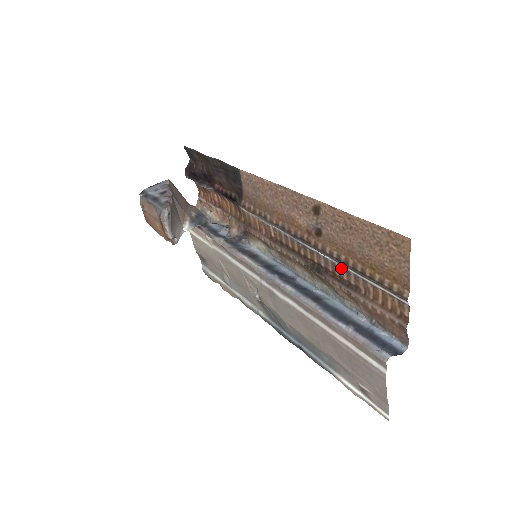
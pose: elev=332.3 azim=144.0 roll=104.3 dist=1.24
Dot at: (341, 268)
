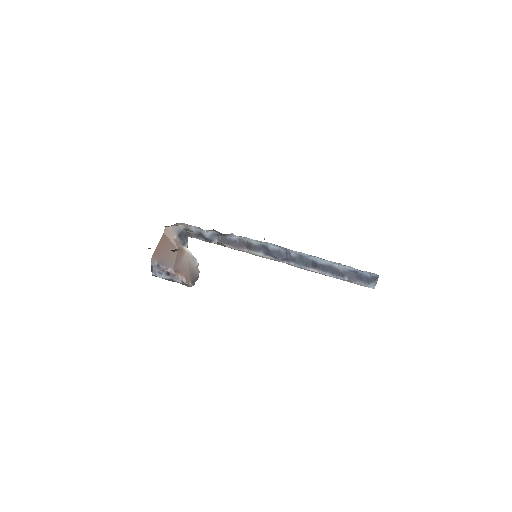
Dot at: occluded
